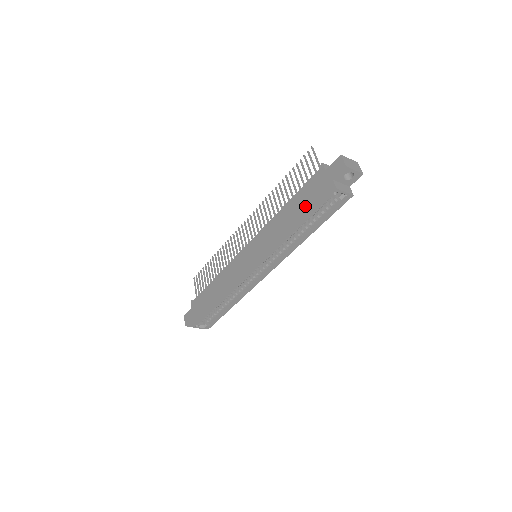
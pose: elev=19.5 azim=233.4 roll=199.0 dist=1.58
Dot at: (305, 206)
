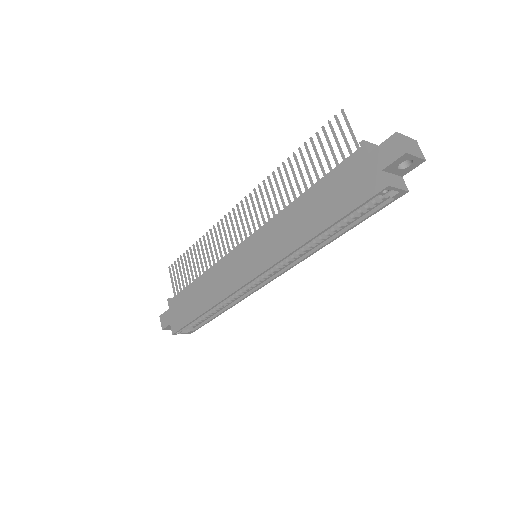
Dot at: (334, 203)
